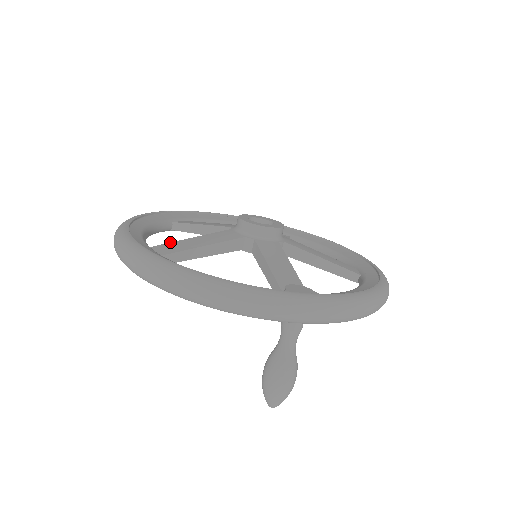
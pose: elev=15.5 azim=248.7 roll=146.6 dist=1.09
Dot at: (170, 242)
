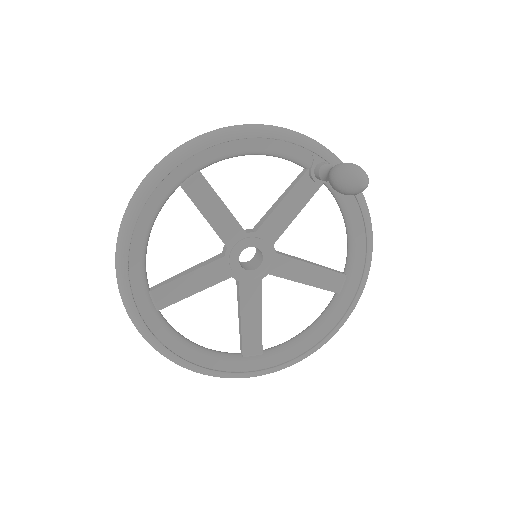
Dot at: occluded
